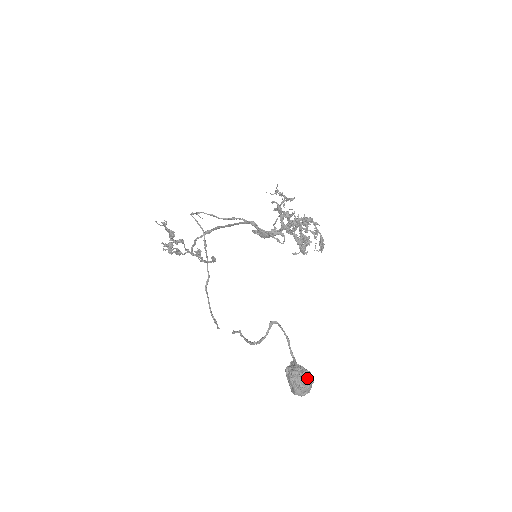
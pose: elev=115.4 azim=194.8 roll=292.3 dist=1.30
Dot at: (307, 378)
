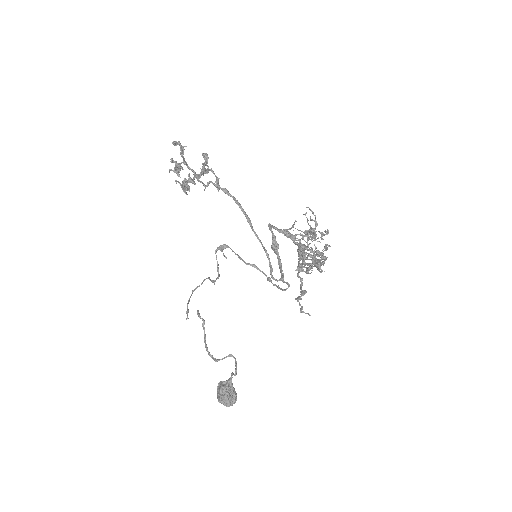
Dot at: (232, 403)
